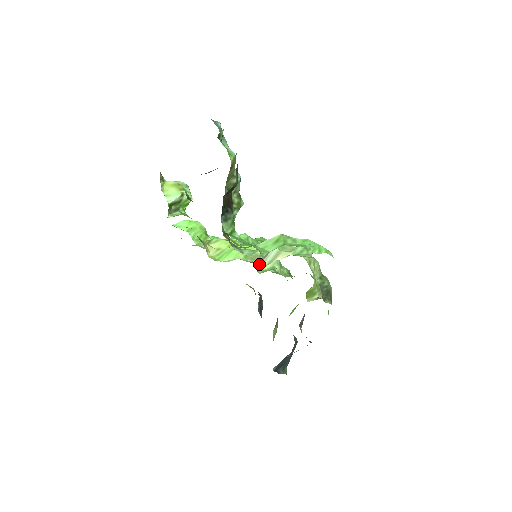
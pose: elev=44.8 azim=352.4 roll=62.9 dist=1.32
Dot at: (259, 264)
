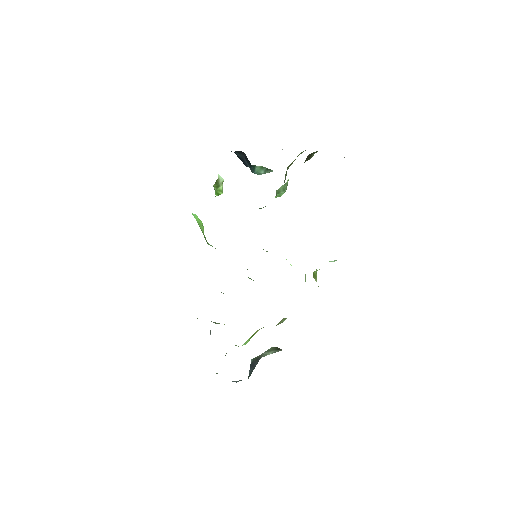
Dot at: occluded
